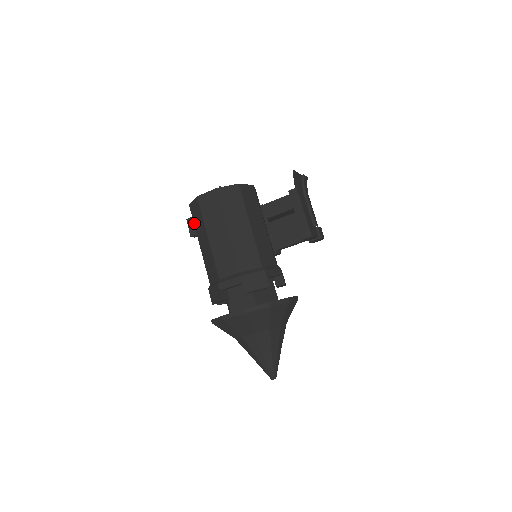
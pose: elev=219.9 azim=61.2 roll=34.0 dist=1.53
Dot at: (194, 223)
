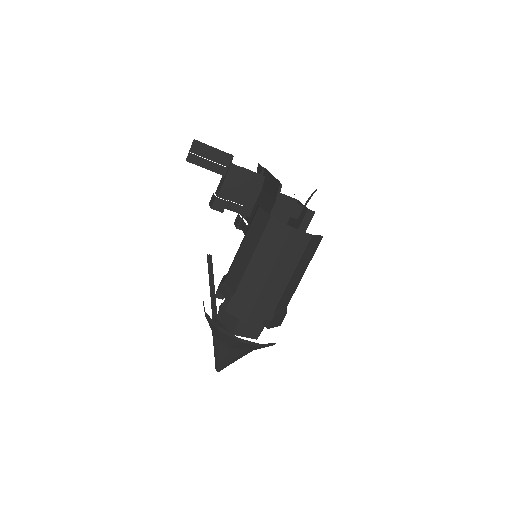
Dot at: (263, 236)
